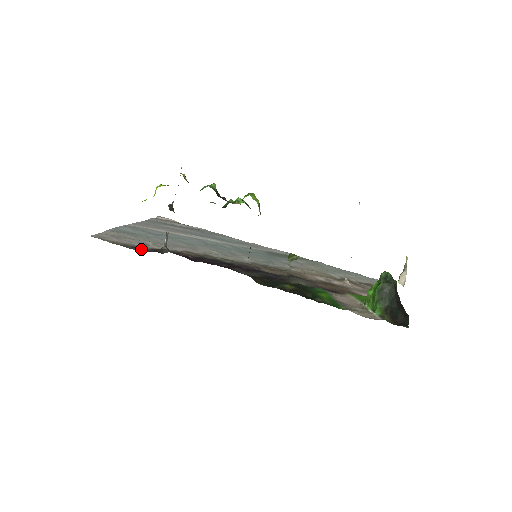
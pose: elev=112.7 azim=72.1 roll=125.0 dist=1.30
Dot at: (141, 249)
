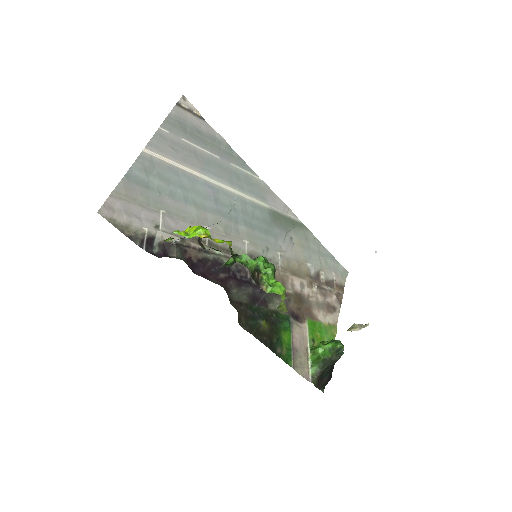
Dot at: (150, 247)
